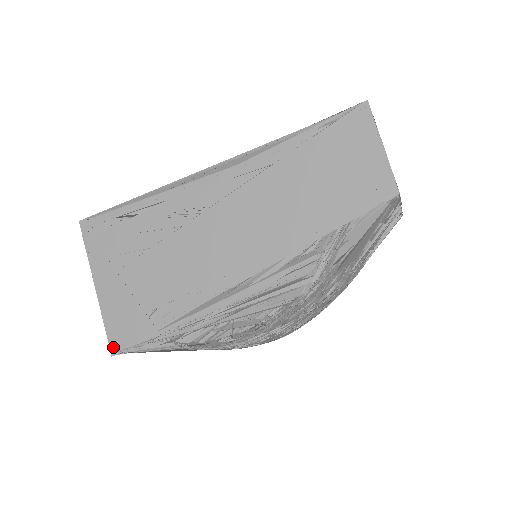
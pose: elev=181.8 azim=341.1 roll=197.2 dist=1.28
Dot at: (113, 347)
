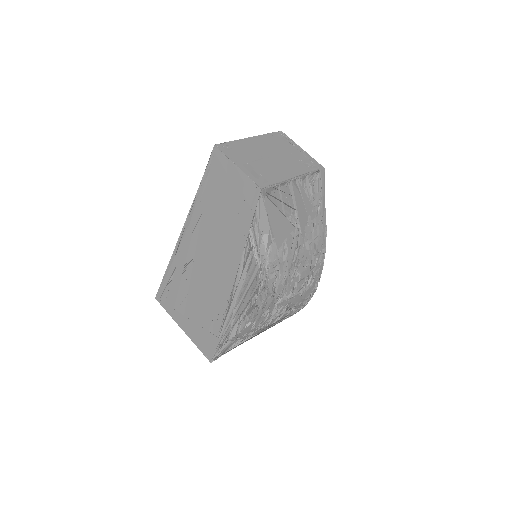
Dot at: (208, 358)
